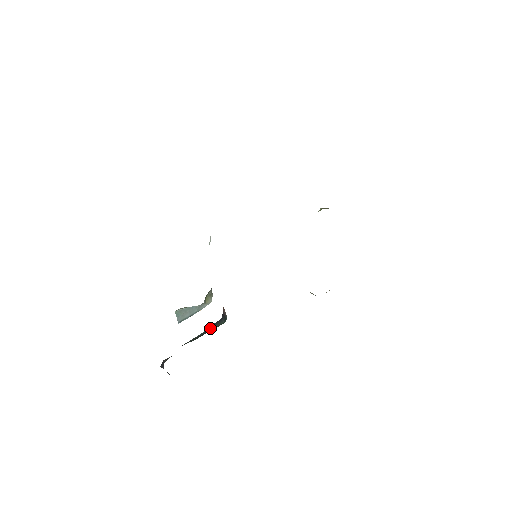
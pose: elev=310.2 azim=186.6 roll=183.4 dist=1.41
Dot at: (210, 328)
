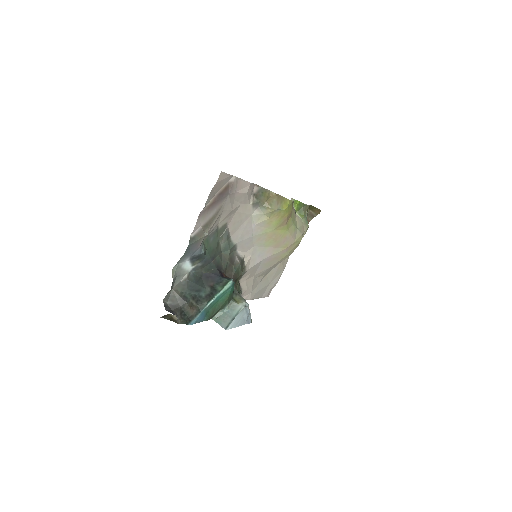
Dot at: (215, 287)
